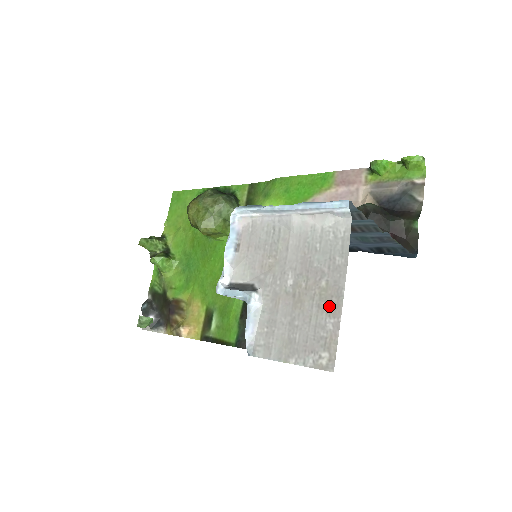
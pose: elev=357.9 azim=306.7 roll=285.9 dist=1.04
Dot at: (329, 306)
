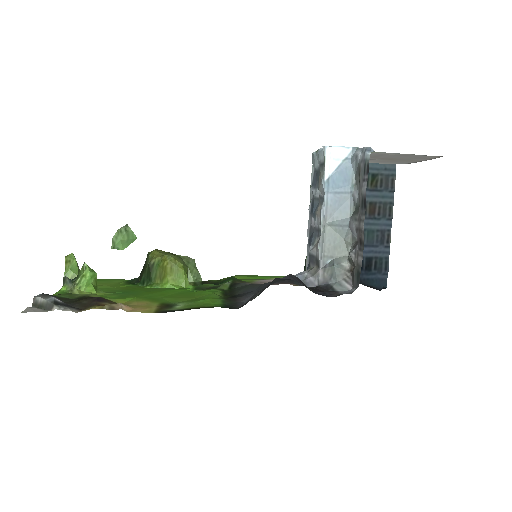
Dot at: (414, 160)
